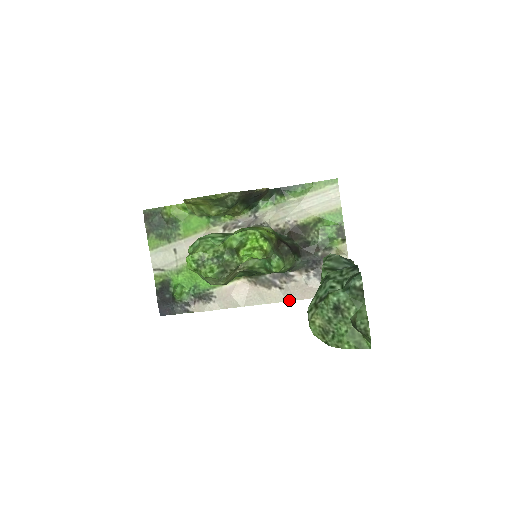
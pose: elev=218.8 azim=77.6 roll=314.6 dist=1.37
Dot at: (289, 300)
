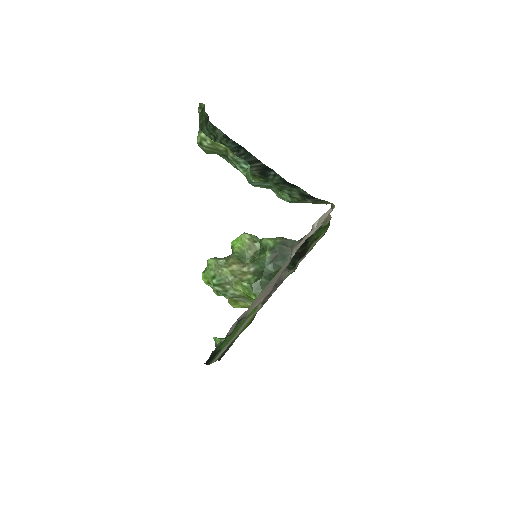
Dot at: occluded
